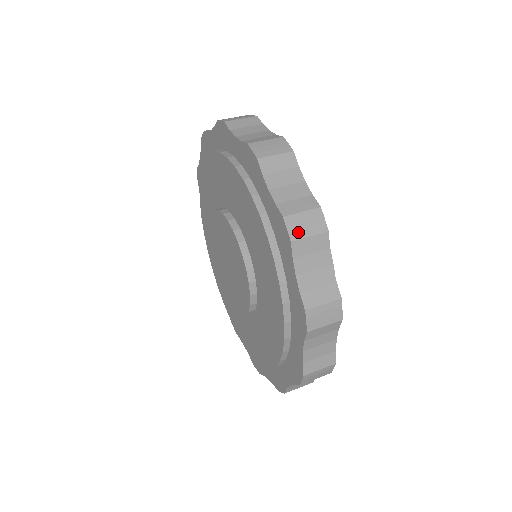
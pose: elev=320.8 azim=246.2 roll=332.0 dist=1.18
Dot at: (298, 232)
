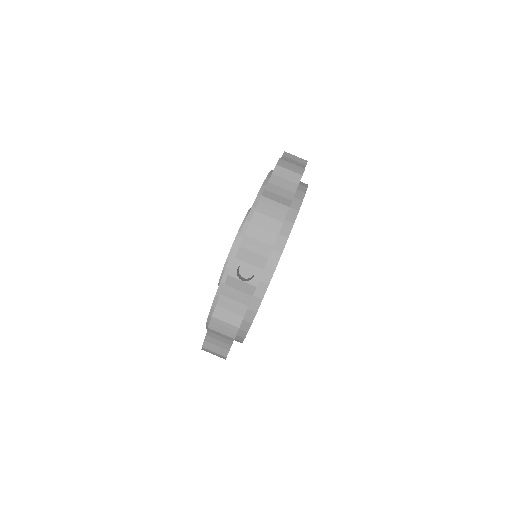
Dot at: occluded
